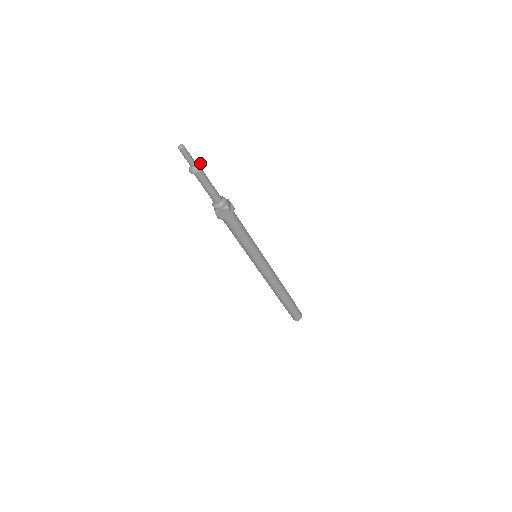
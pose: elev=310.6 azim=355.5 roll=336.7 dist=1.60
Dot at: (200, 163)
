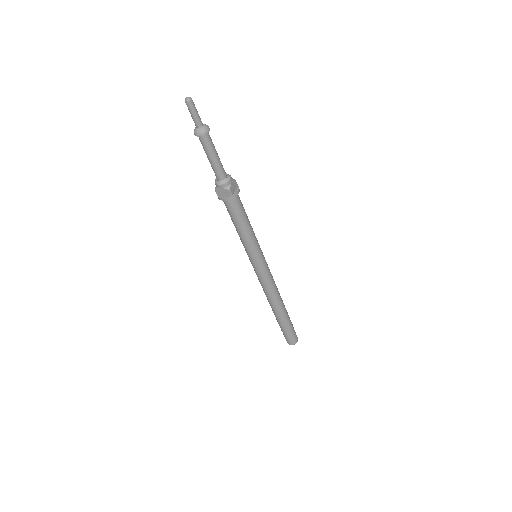
Dot at: occluded
